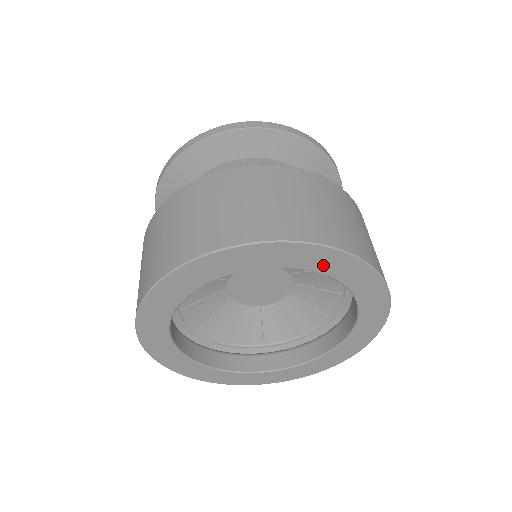
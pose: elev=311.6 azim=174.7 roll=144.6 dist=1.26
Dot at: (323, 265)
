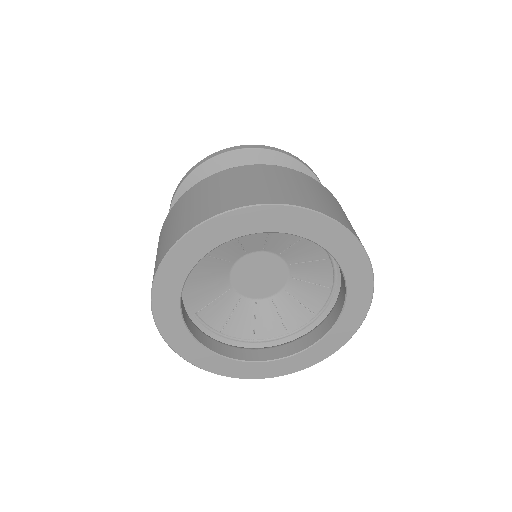
Dot at: (224, 233)
